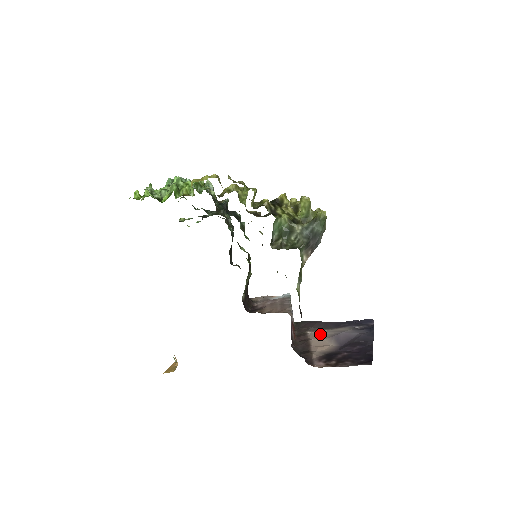
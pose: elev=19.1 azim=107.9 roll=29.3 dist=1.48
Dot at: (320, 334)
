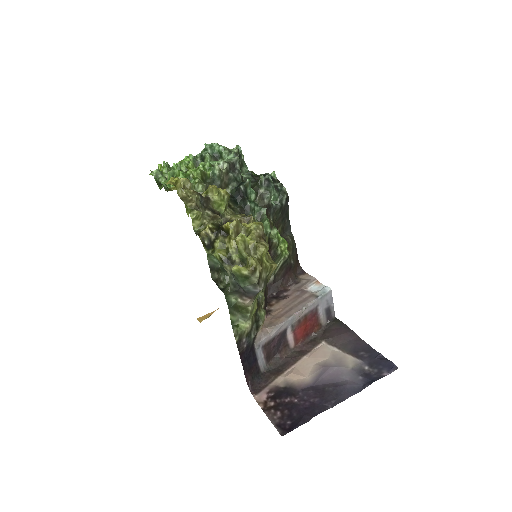
Dot at: (325, 353)
